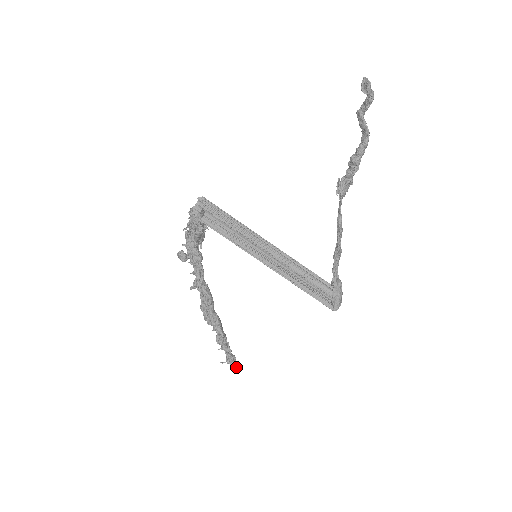
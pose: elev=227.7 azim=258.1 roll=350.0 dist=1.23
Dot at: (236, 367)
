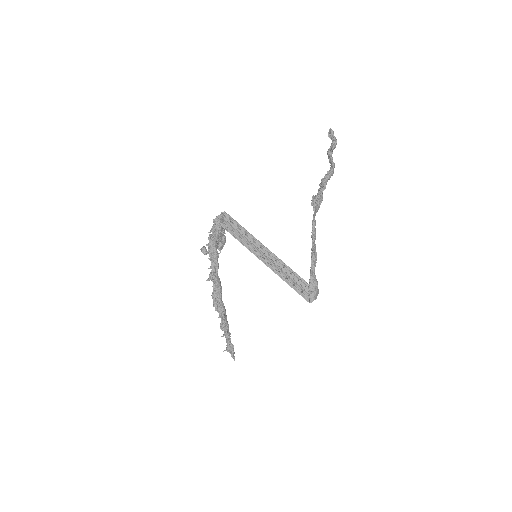
Dot at: (234, 357)
